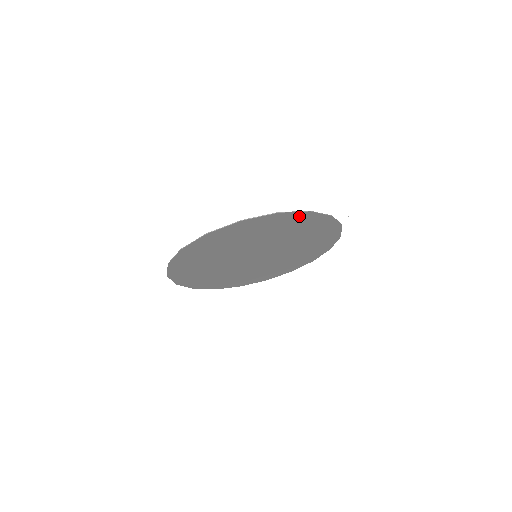
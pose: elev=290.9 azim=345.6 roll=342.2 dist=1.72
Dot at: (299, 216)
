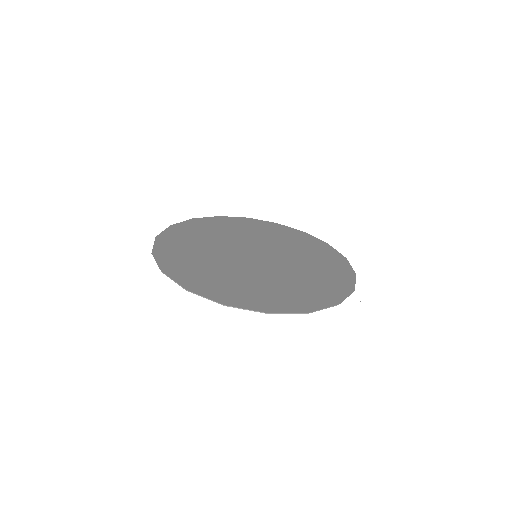
Dot at: (296, 307)
